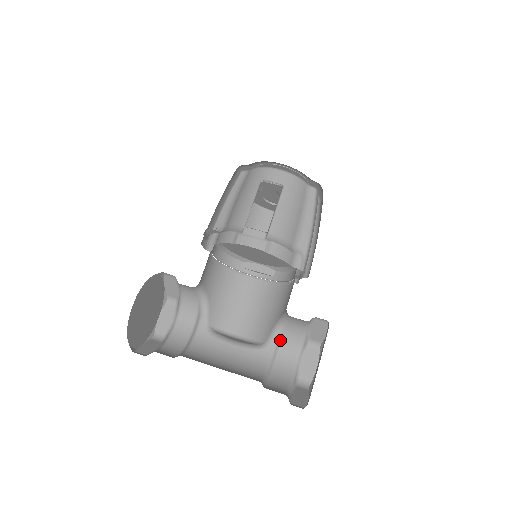
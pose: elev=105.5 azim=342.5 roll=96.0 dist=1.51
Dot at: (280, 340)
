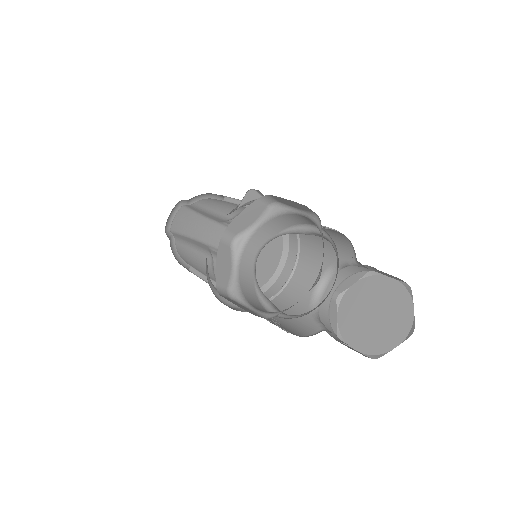
Dot at: occluded
